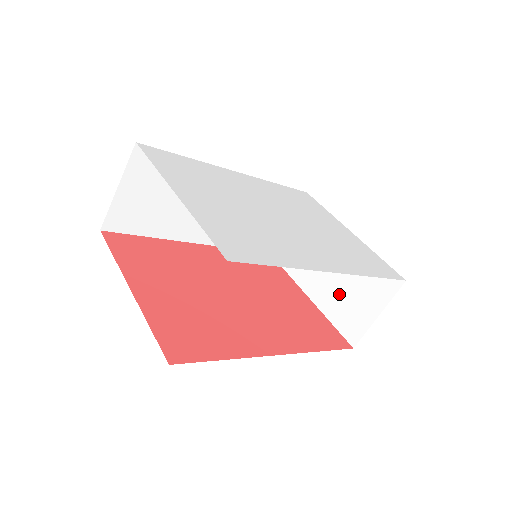
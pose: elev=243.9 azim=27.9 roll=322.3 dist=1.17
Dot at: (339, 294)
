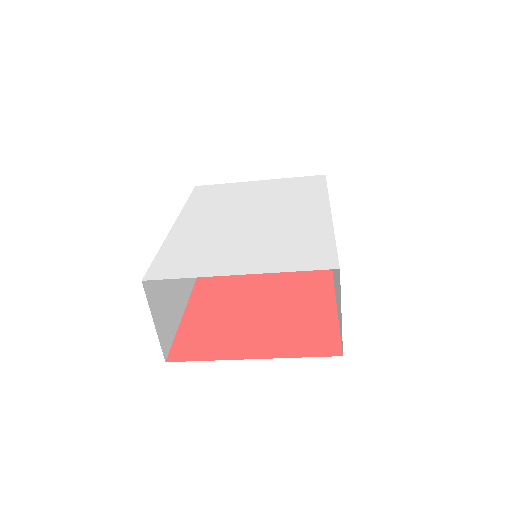
Dot at: occluded
